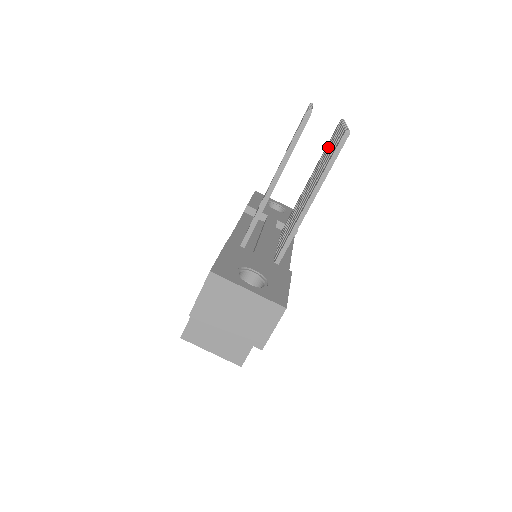
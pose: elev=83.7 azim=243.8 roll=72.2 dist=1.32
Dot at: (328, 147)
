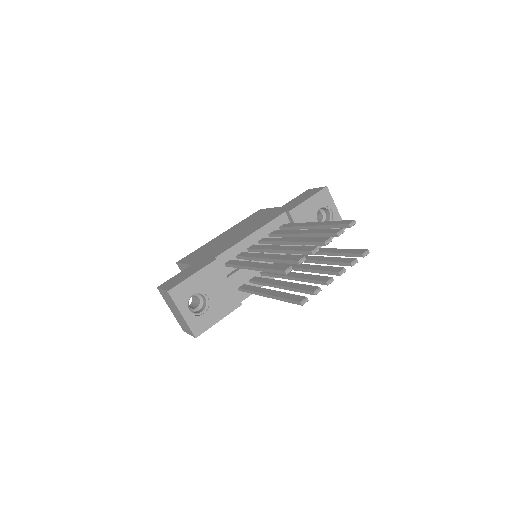
Dot at: (335, 261)
